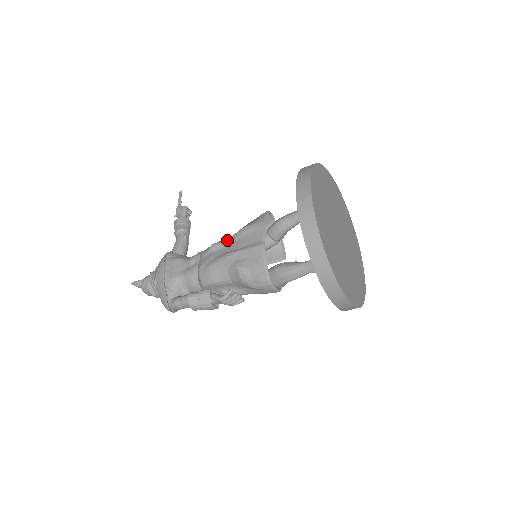
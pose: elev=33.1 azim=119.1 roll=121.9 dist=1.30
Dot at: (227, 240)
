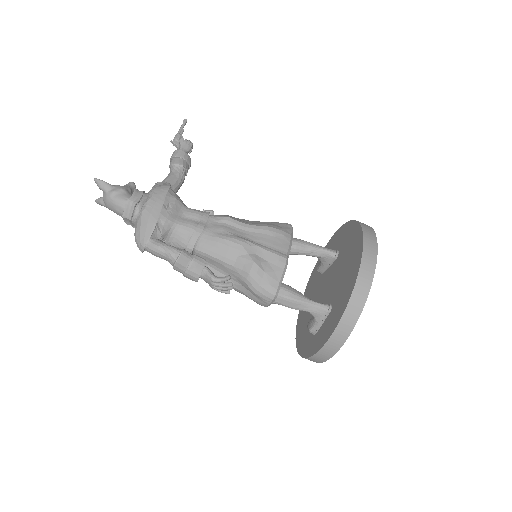
Dot at: (247, 224)
